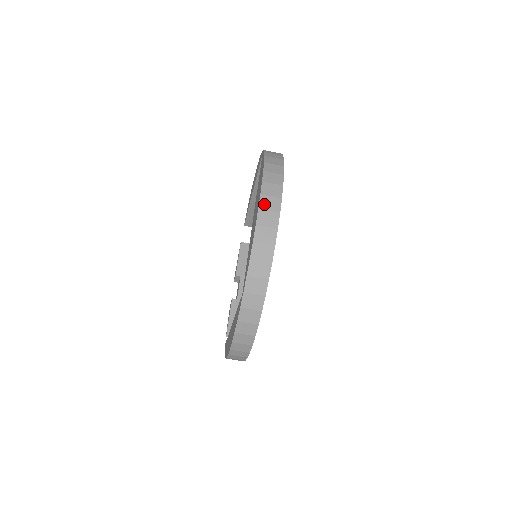
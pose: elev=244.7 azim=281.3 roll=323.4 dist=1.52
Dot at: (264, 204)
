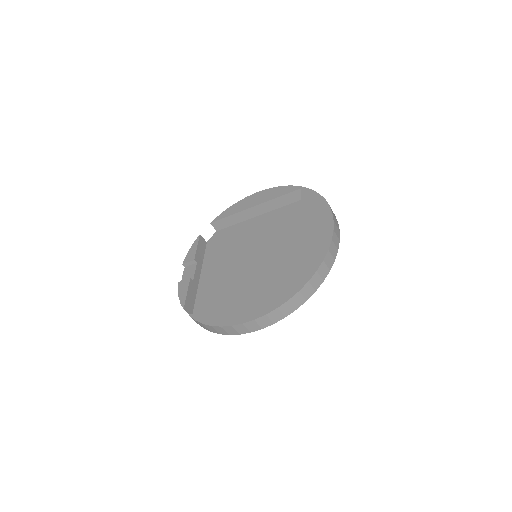
Dot at: (335, 229)
